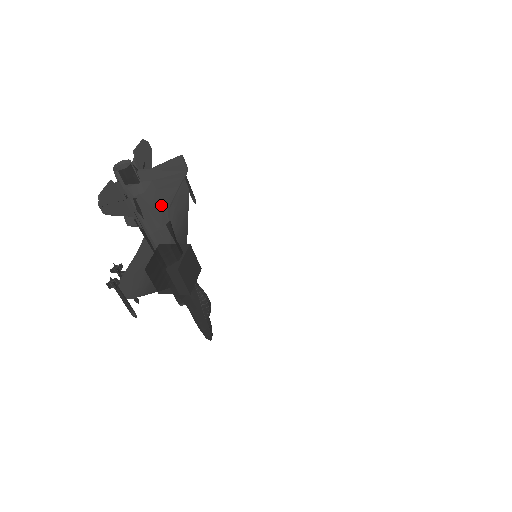
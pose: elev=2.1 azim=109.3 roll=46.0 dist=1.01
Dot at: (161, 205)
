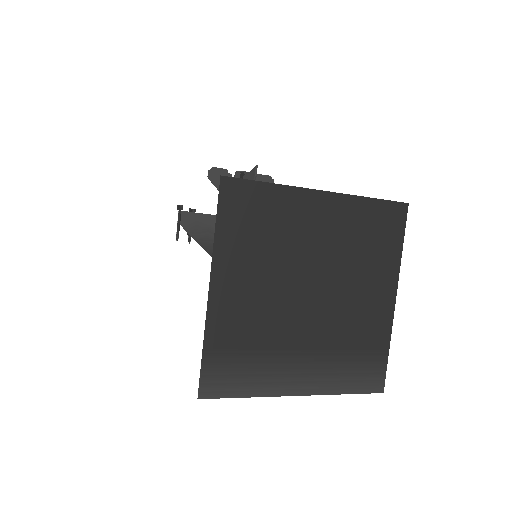
Dot at: occluded
